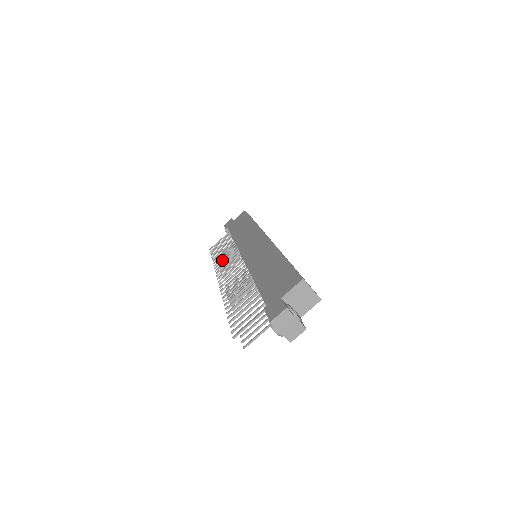
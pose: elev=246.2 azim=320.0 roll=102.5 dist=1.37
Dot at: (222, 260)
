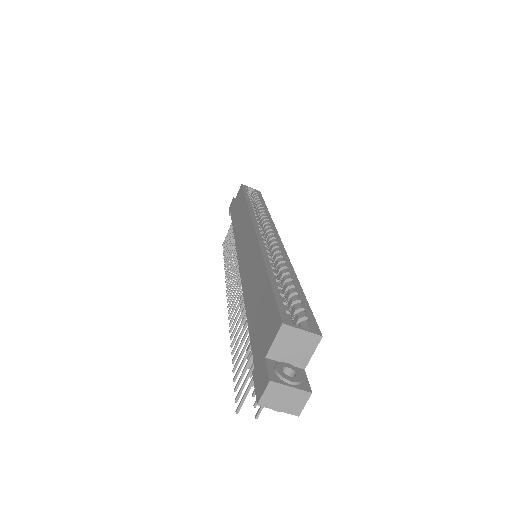
Dot at: occluded
